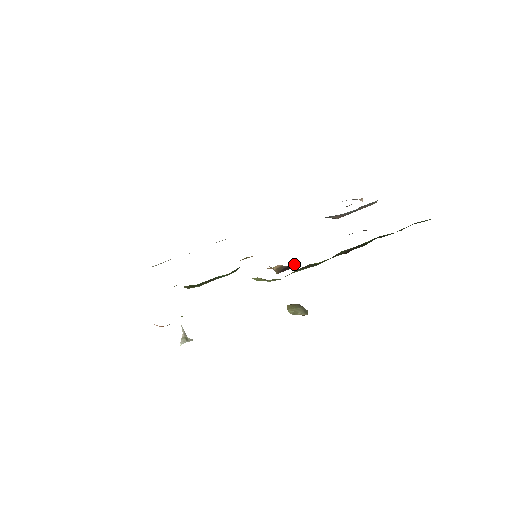
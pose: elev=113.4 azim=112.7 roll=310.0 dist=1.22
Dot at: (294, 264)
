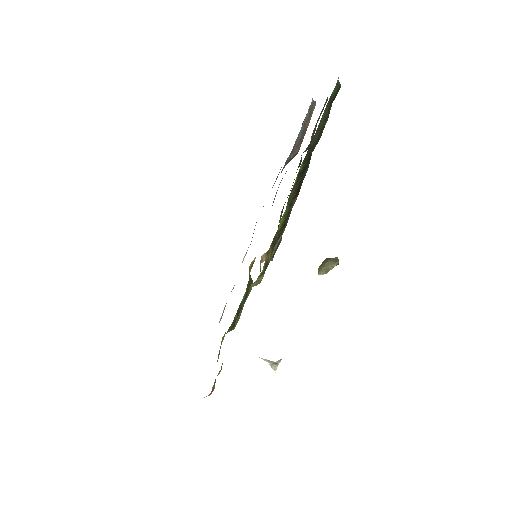
Dot at: occluded
